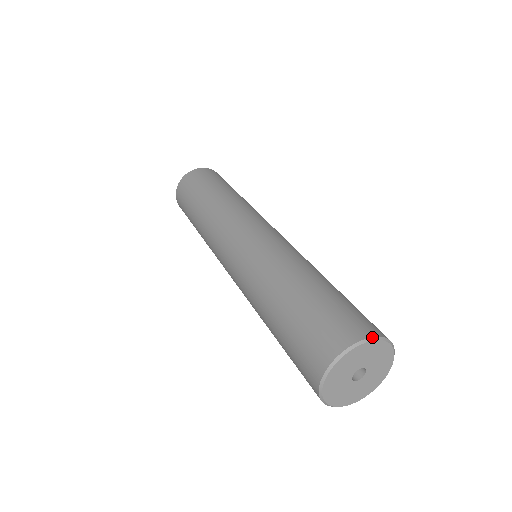
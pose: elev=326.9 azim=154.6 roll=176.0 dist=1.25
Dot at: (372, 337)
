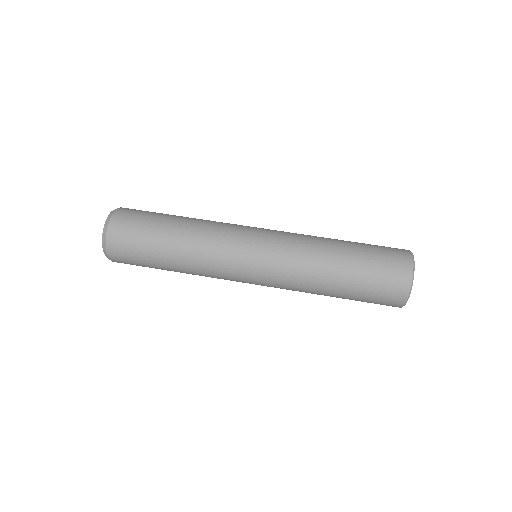
Dot at: occluded
